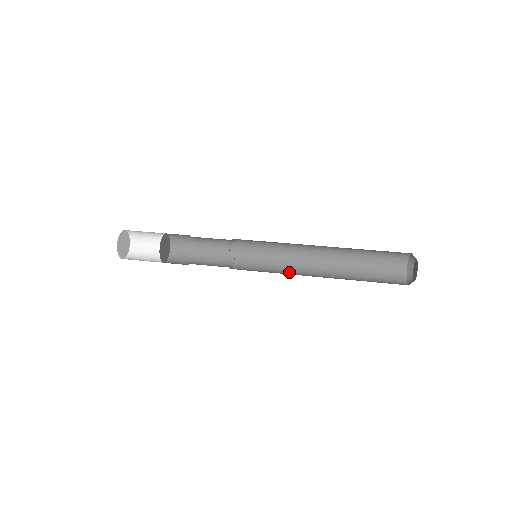
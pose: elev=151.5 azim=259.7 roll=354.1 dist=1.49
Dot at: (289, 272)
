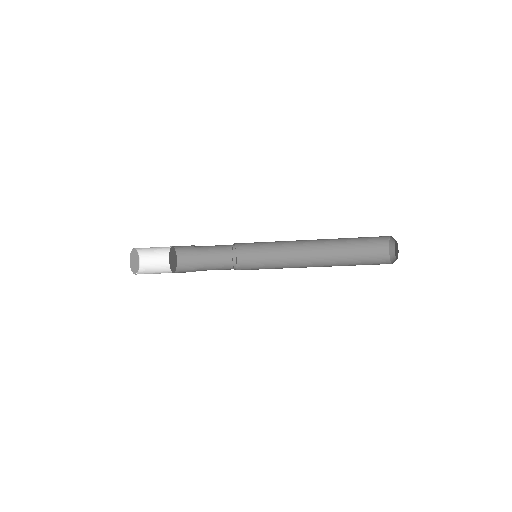
Dot at: occluded
